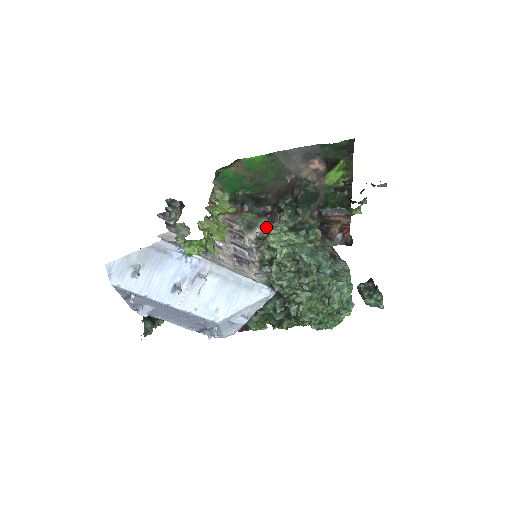
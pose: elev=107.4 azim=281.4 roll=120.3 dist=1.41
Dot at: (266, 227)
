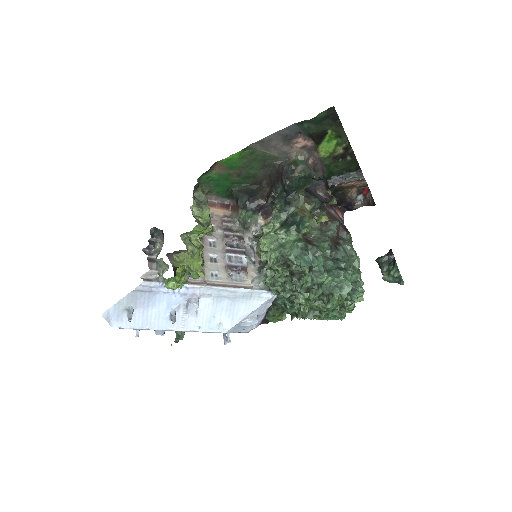
Dot at: (260, 225)
